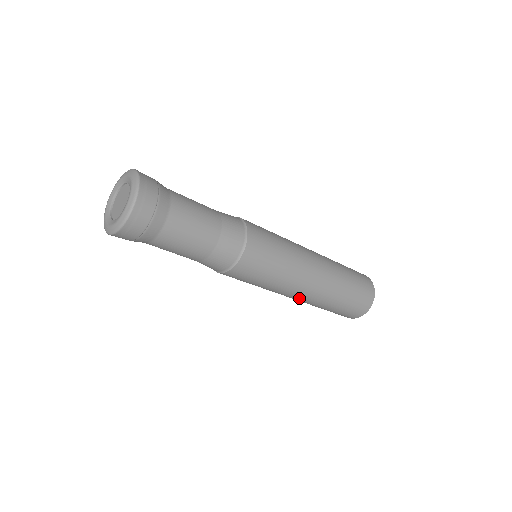
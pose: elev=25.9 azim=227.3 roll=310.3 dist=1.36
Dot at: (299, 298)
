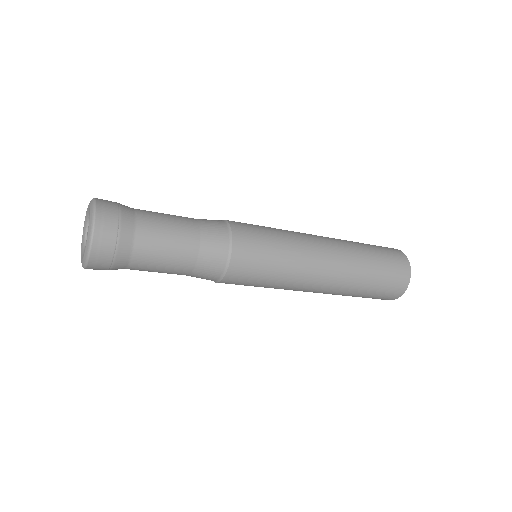
Dot at: (327, 278)
